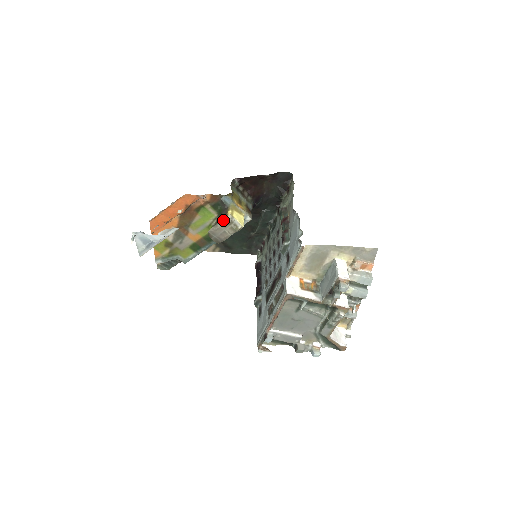
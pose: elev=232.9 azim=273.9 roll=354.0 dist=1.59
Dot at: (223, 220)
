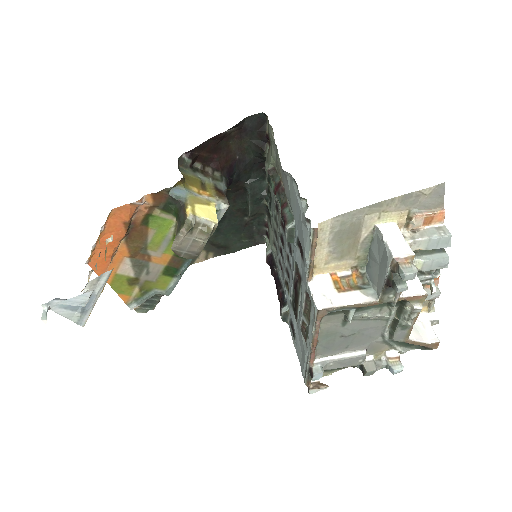
Dot at: (183, 226)
